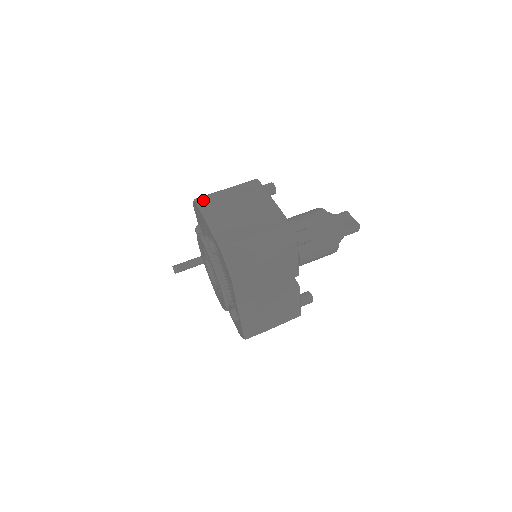
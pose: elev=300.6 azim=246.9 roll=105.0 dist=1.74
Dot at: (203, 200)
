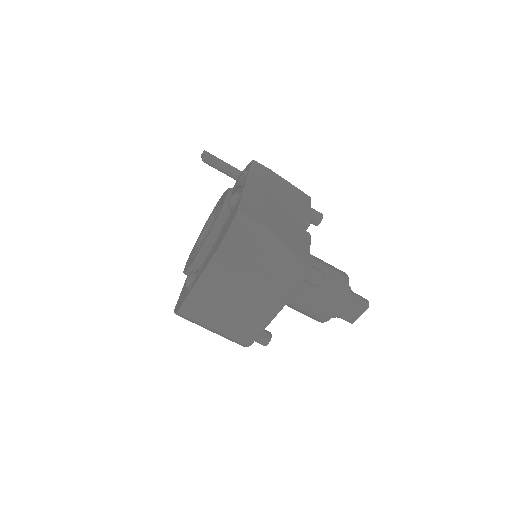
Dot at: (225, 256)
